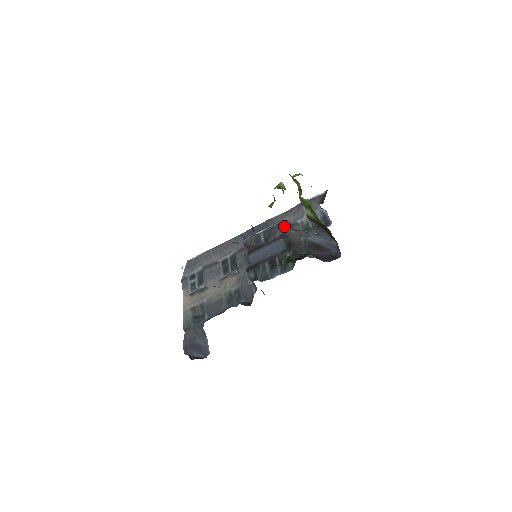
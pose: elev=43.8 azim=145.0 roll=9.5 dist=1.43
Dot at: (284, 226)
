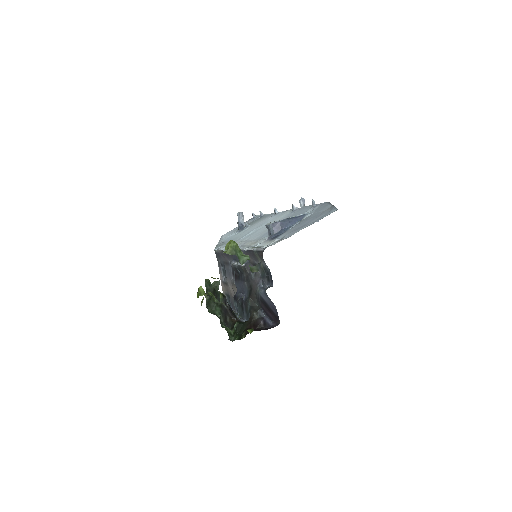
Dot at: (249, 264)
